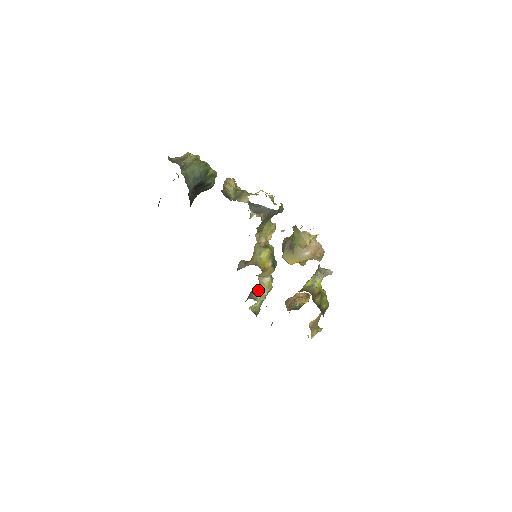
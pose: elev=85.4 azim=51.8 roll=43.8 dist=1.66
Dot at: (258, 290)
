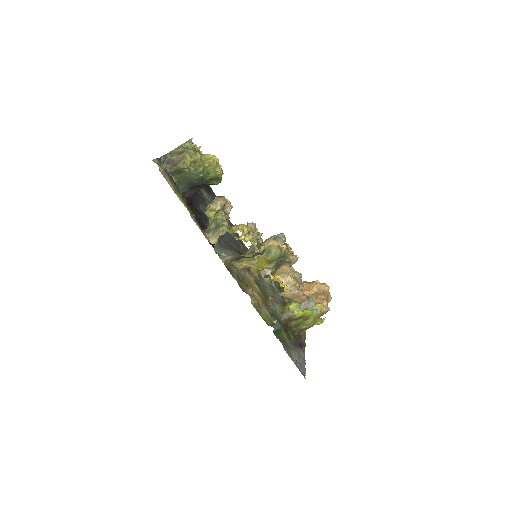
Dot at: occluded
